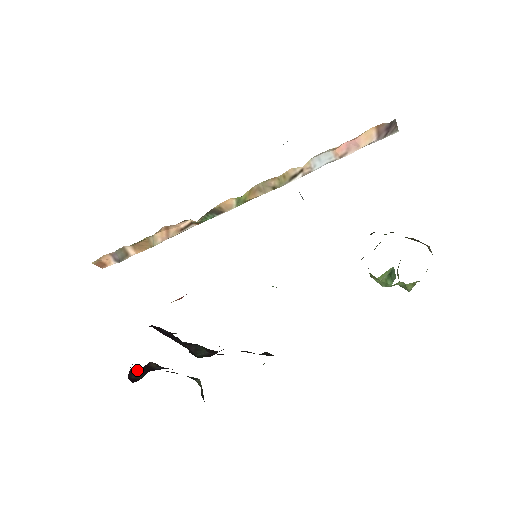
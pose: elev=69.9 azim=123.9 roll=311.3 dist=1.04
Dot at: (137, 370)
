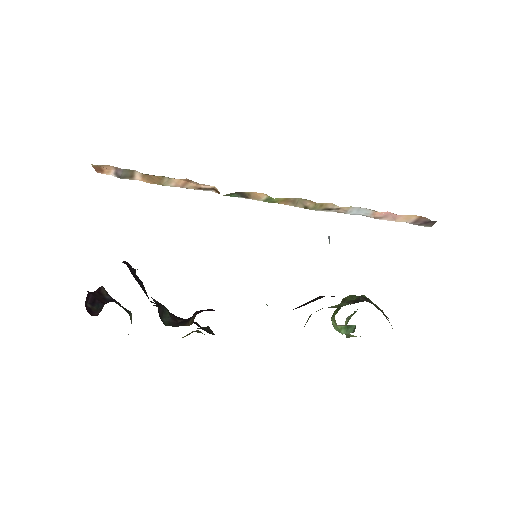
Dot at: (92, 296)
